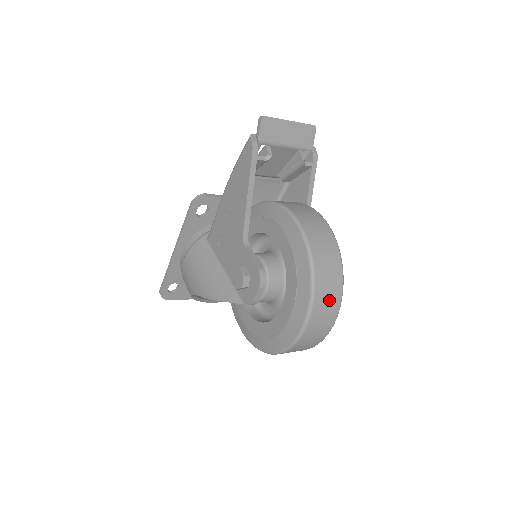
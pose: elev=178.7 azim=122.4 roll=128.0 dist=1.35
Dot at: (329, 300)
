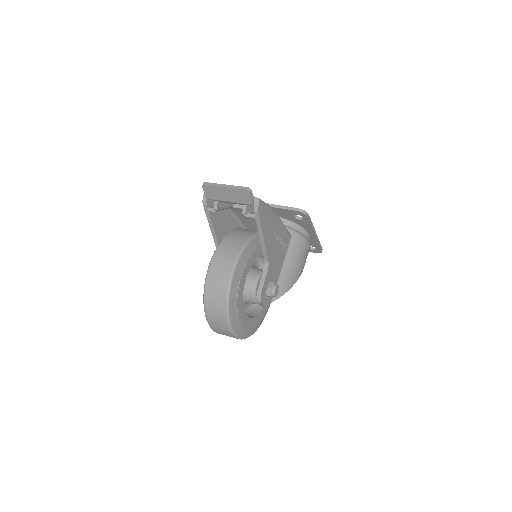
Dot at: (219, 325)
